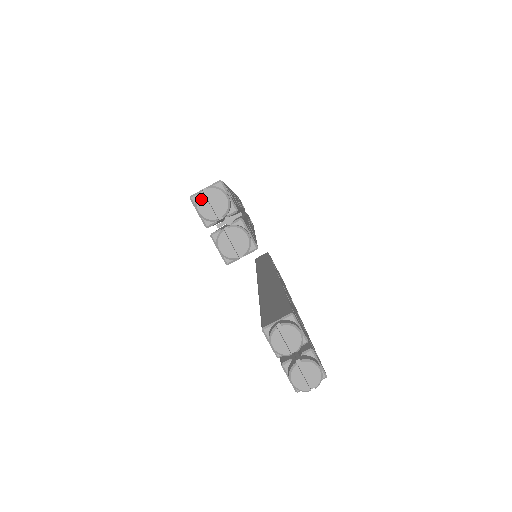
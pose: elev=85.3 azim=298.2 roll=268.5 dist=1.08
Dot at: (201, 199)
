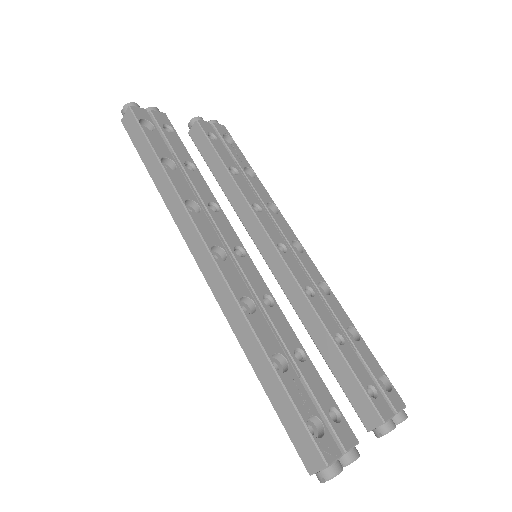
Dot at: occluded
